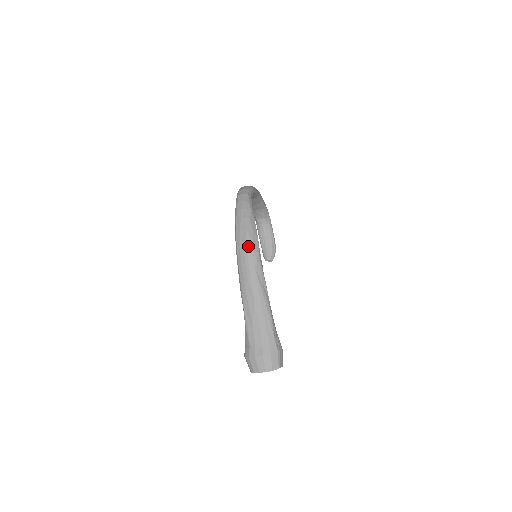
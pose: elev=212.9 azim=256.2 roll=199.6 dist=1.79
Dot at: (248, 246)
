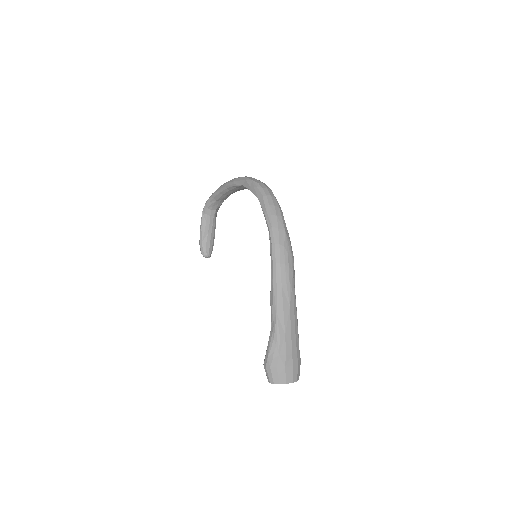
Dot at: (288, 248)
